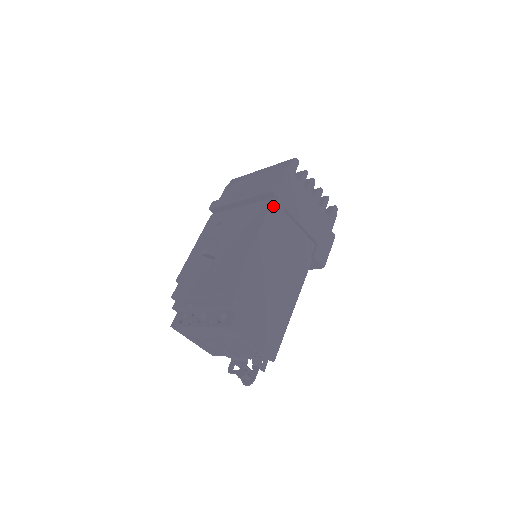
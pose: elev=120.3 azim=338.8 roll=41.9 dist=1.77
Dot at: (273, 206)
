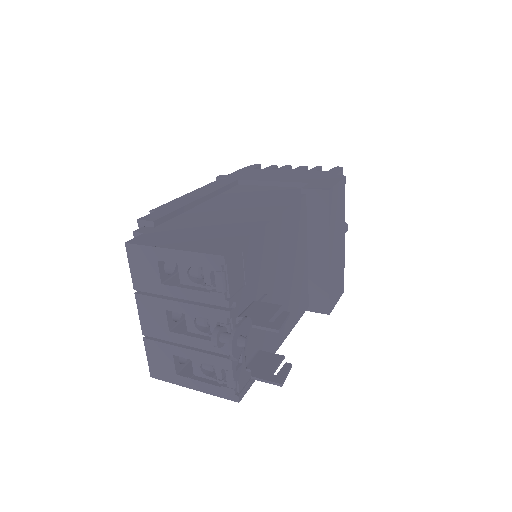
Dot at: (217, 182)
